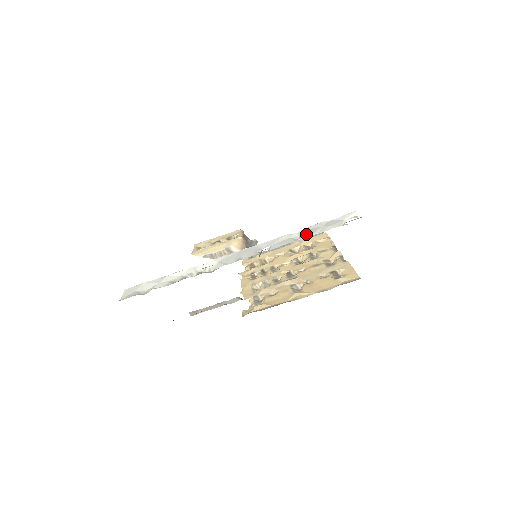
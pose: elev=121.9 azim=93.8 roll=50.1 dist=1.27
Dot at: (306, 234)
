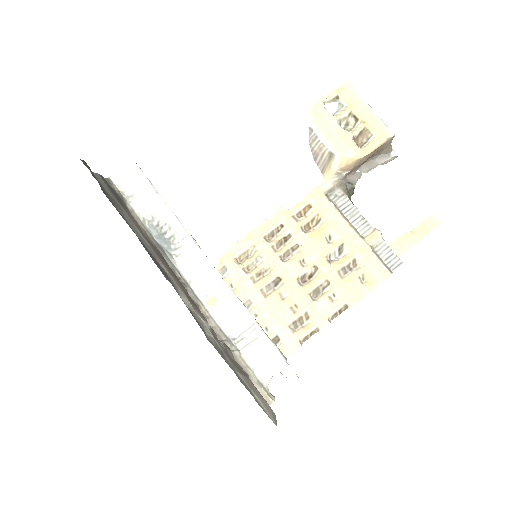
Dot at: (244, 340)
